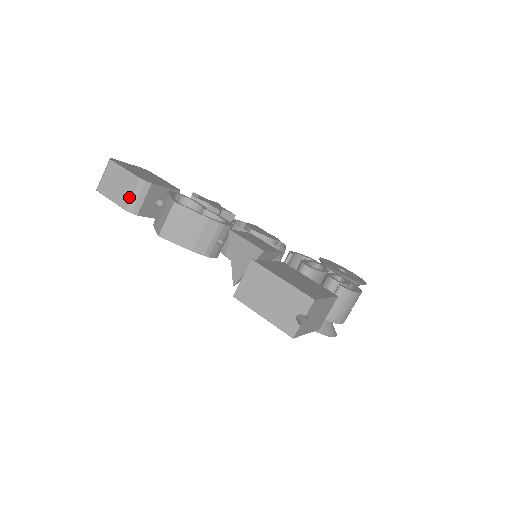
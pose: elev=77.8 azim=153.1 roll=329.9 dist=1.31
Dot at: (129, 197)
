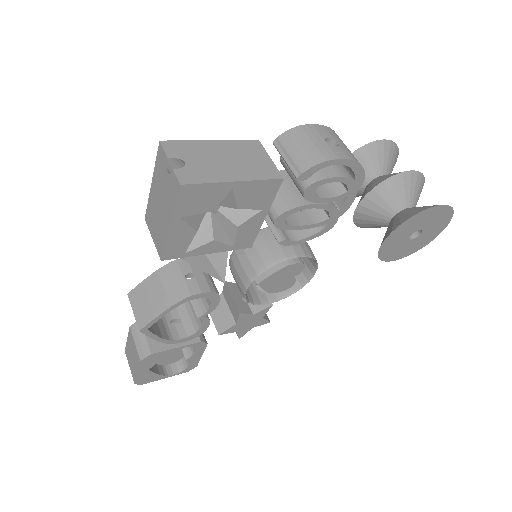
Dot at: (136, 349)
